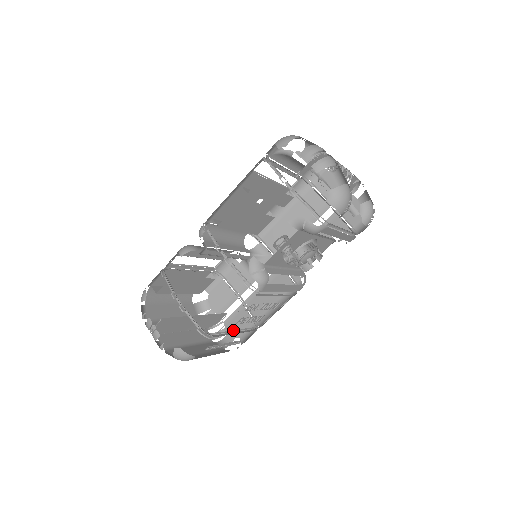
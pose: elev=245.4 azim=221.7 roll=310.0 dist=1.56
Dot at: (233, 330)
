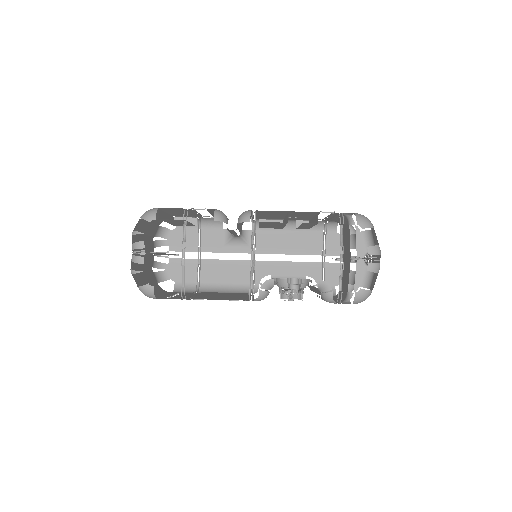
Dot at: (195, 295)
